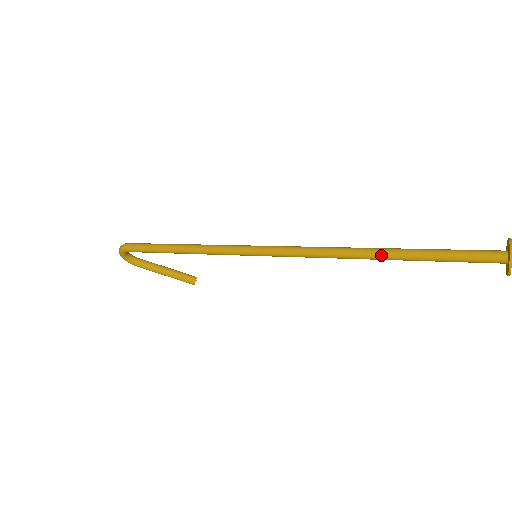
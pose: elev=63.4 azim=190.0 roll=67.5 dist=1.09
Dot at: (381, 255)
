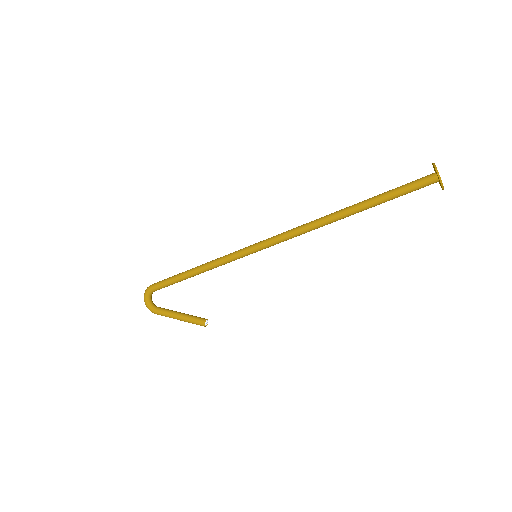
Dot at: (348, 208)
